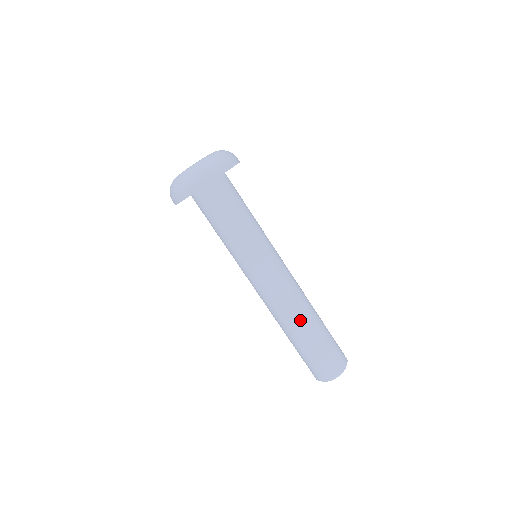
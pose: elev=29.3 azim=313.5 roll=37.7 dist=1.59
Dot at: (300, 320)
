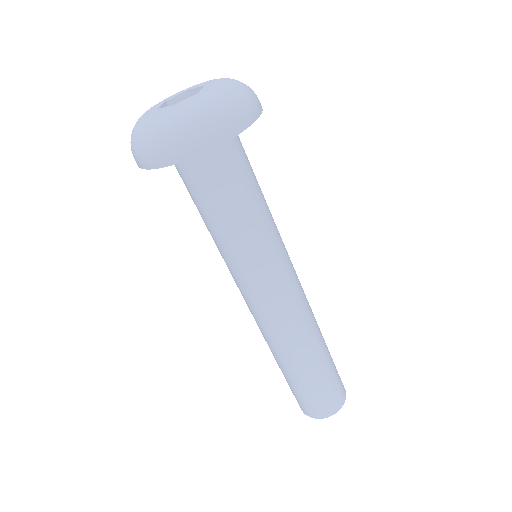
Dot at: (296, 355)
